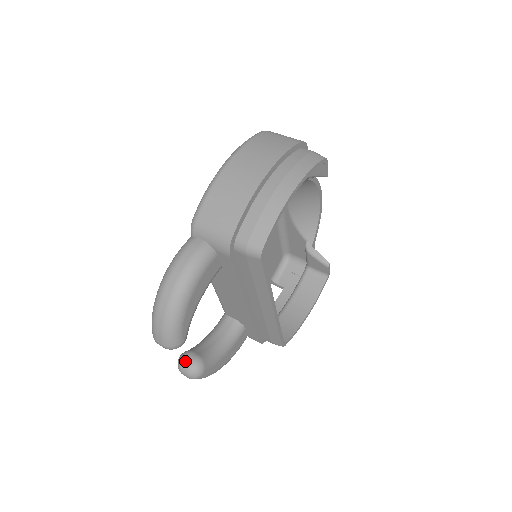
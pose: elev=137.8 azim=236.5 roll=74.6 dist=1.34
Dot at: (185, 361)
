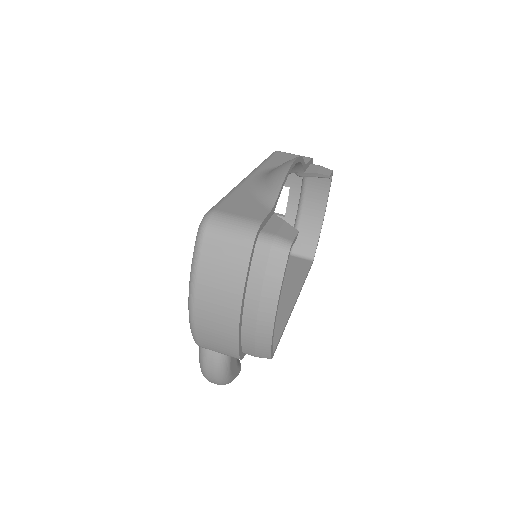
Dot at: occluded
